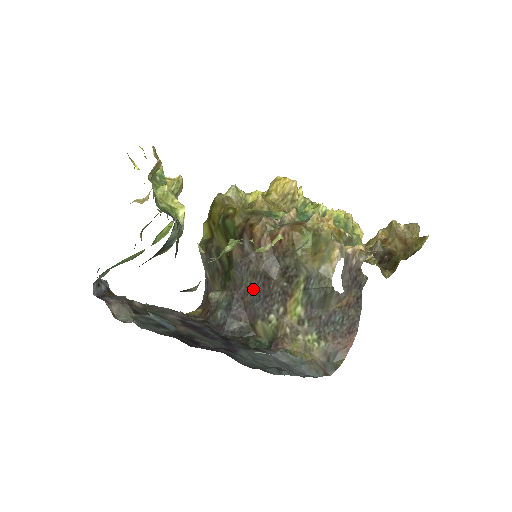
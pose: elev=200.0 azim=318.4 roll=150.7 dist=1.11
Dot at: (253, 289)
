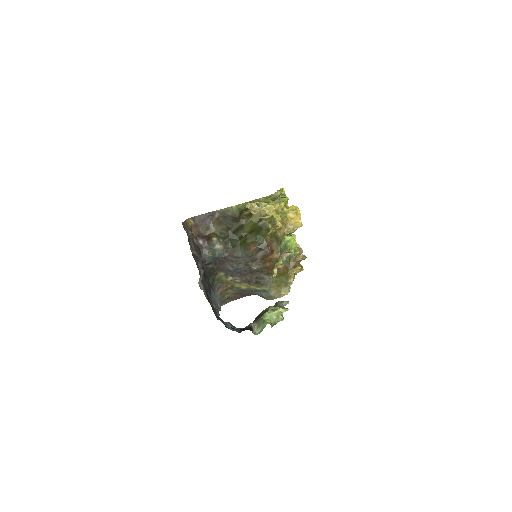
Dot at: (238, 265)
